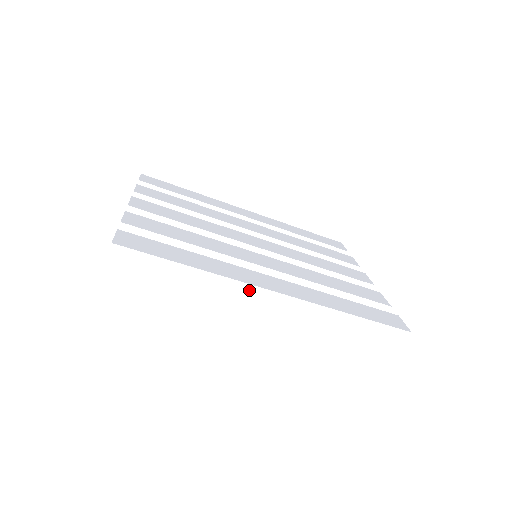
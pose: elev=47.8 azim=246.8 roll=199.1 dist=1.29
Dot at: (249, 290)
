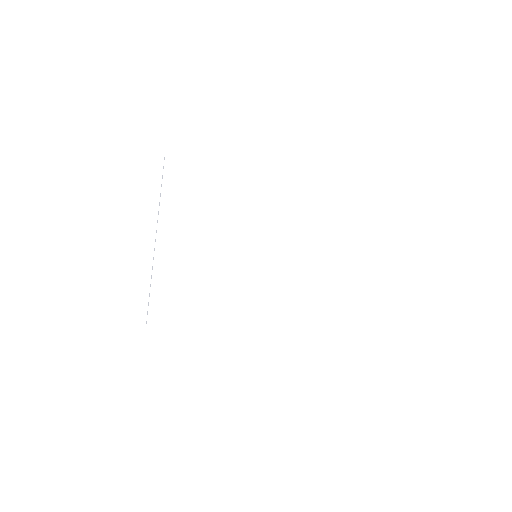
Dot at: (231, 329)
